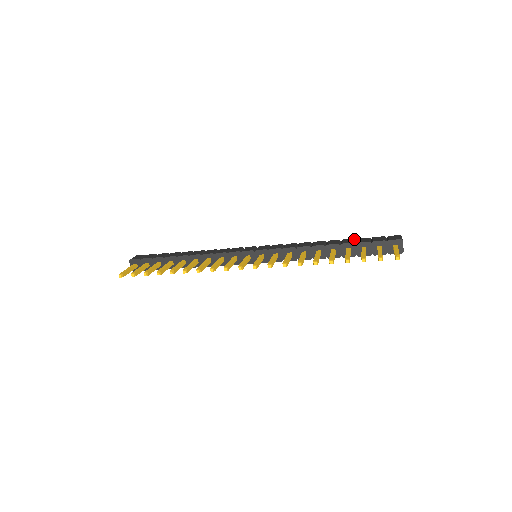
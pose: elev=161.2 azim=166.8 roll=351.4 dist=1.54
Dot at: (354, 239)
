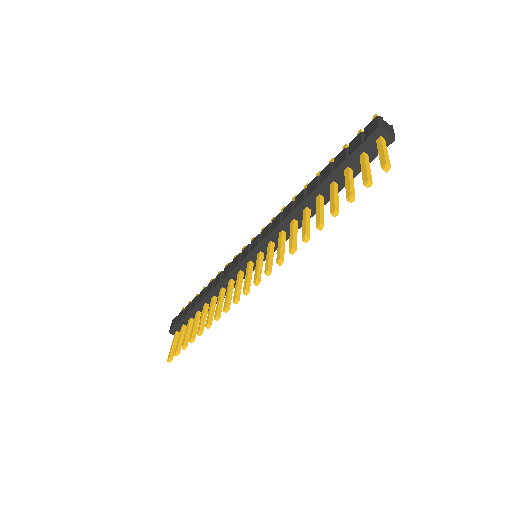
Dot at: (331, 164)
